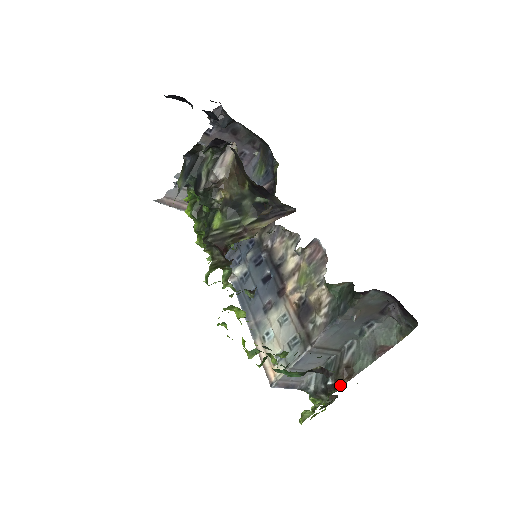
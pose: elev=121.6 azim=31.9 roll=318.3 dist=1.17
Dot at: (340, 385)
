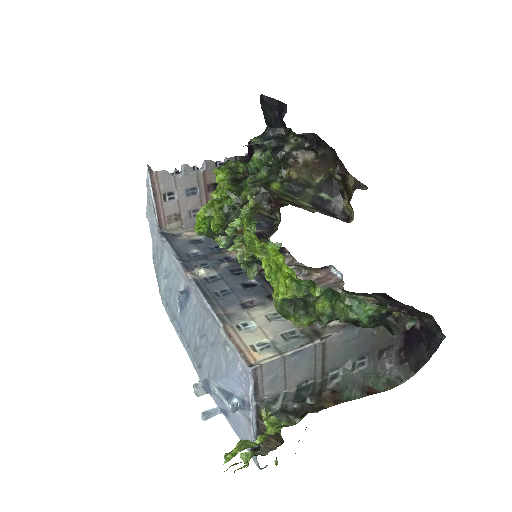
Dot at: (324, 406)
